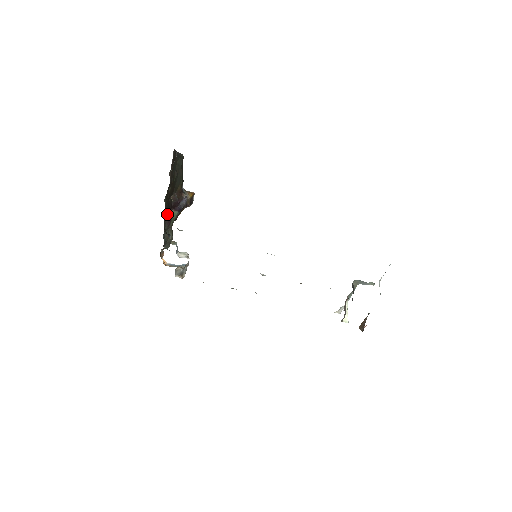
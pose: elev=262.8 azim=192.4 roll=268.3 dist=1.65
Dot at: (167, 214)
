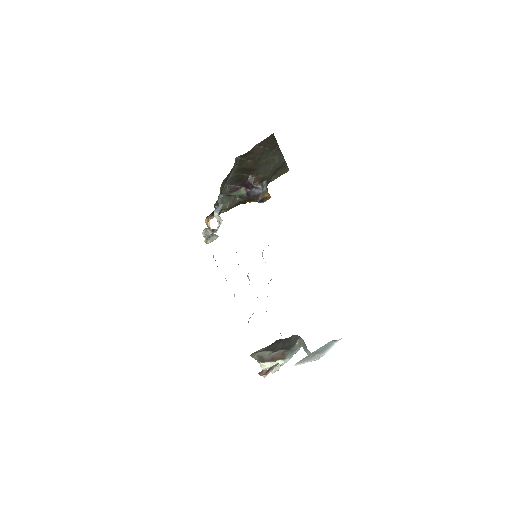
Dot at: (236, 182)
